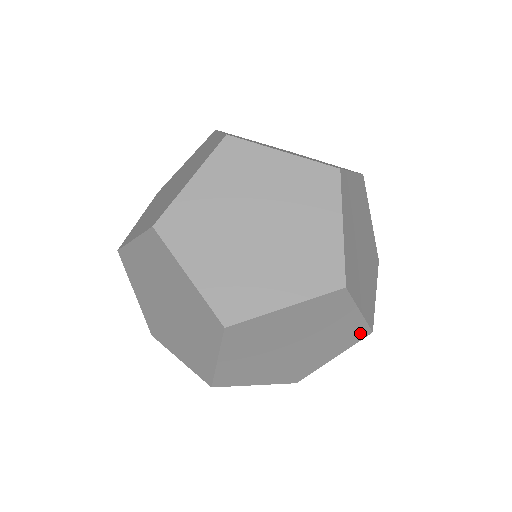
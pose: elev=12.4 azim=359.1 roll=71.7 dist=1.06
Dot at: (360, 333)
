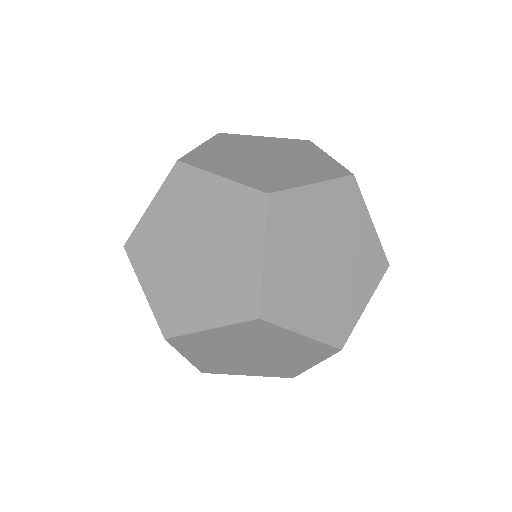
Dot at: occluded
